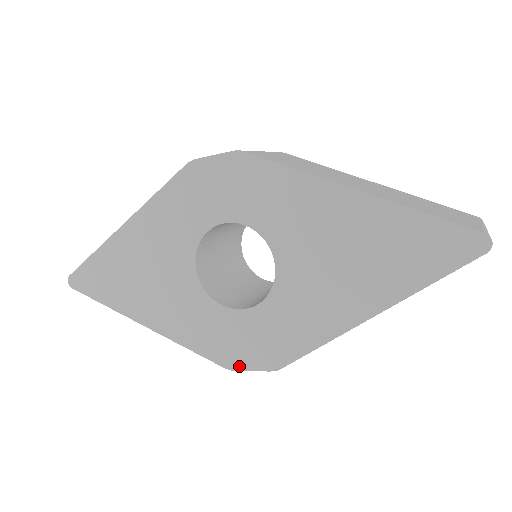
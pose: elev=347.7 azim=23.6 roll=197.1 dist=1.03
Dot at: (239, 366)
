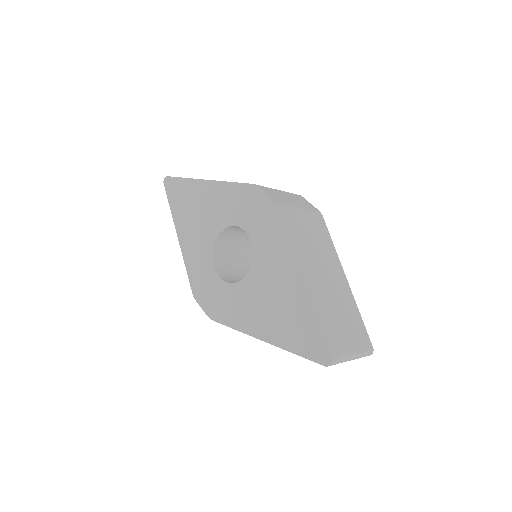
Dot at: (198, 300)
